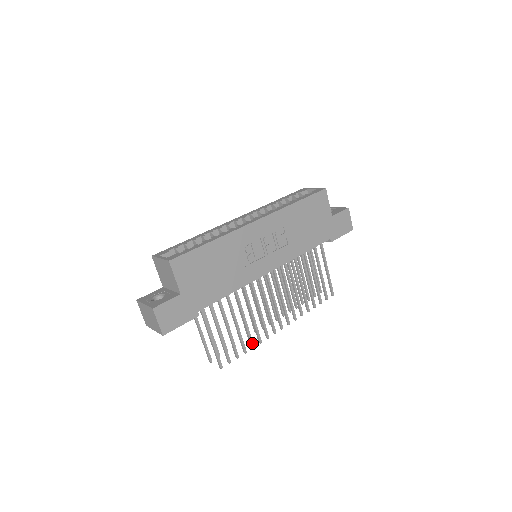
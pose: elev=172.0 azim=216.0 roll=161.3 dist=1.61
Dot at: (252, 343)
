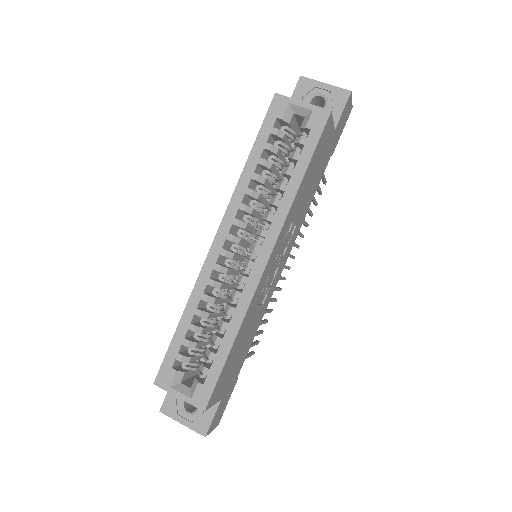
Dot at: (271, 311)
